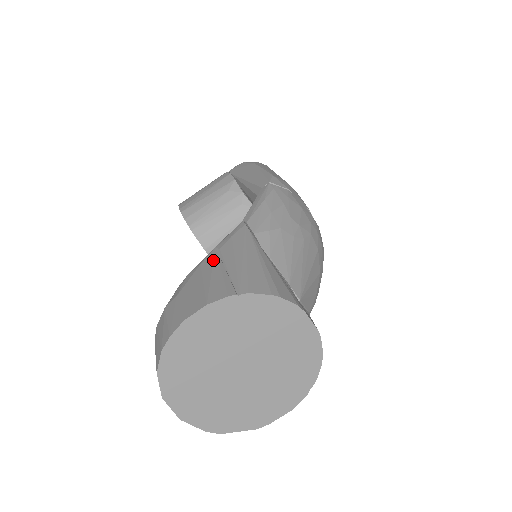
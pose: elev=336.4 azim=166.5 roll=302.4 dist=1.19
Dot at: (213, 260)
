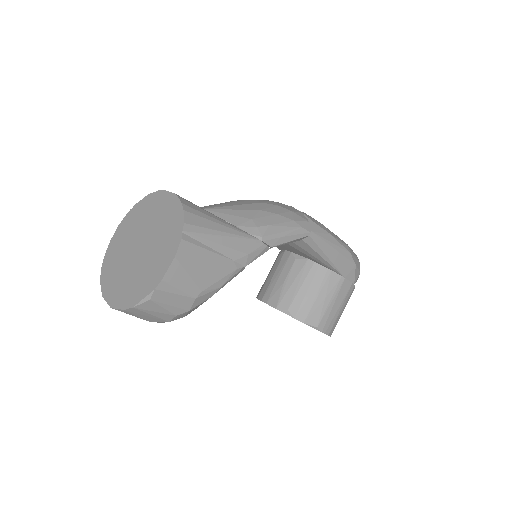
Dot at: occluded
